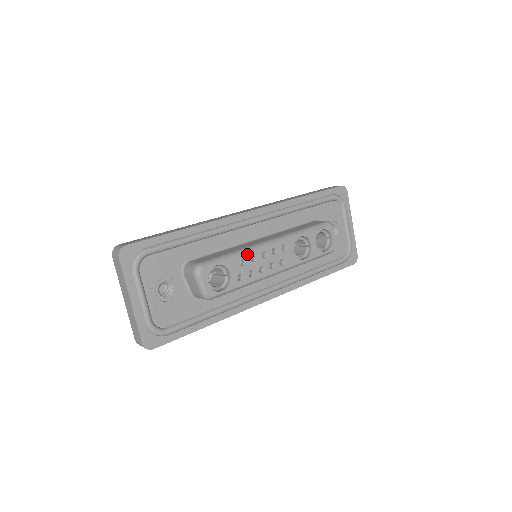
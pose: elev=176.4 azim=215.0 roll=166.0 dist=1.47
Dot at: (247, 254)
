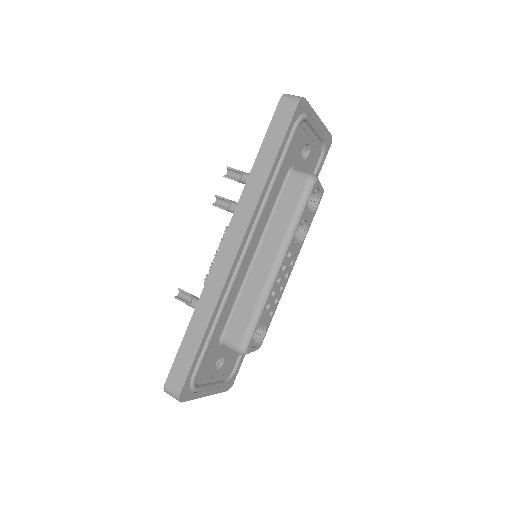
Dot at: (267, 300)
